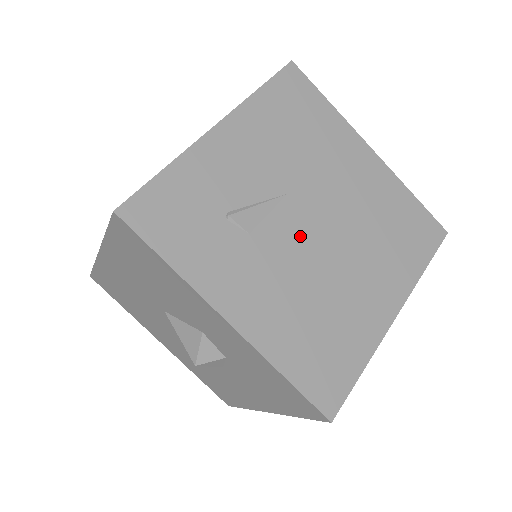
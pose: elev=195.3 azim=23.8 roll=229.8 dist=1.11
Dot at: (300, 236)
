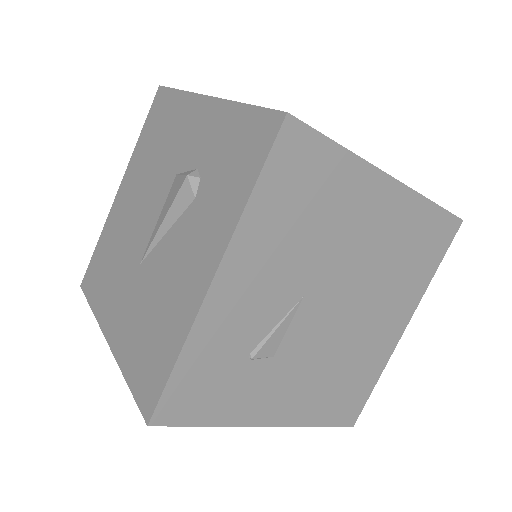
Dot at: (320, 325)
